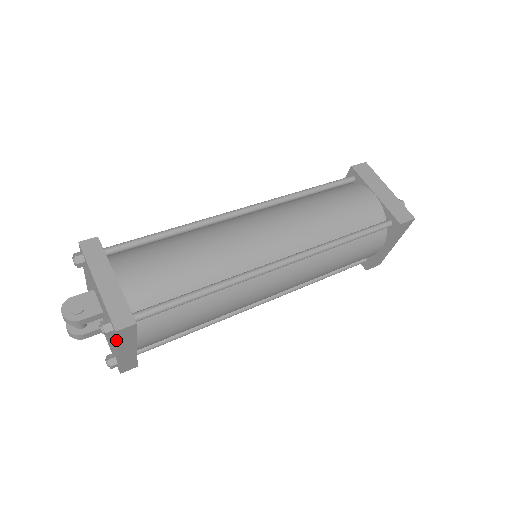
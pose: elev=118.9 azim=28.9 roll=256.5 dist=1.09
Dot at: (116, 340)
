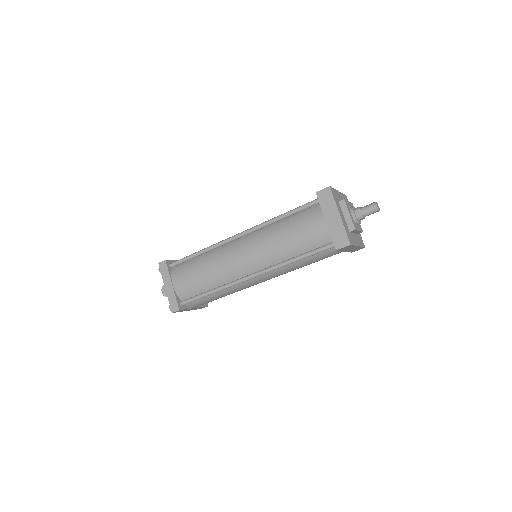
Dot at: occluded
